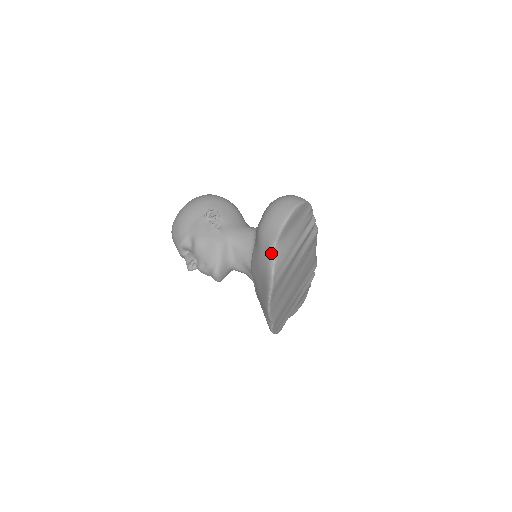
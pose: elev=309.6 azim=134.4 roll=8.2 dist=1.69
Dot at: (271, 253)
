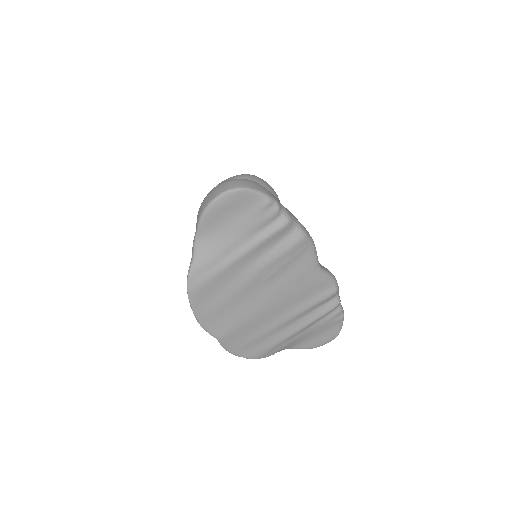
Dot at: (192, 247)
